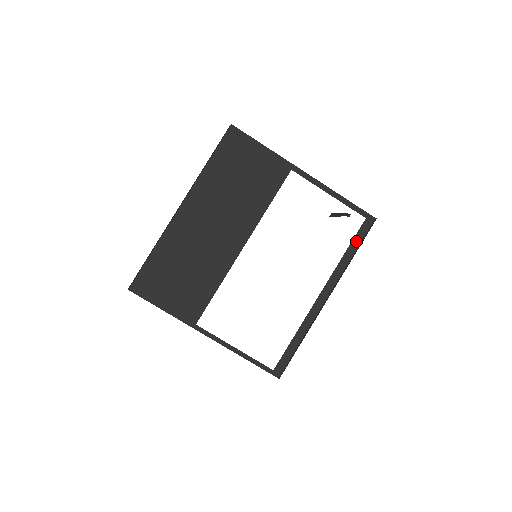
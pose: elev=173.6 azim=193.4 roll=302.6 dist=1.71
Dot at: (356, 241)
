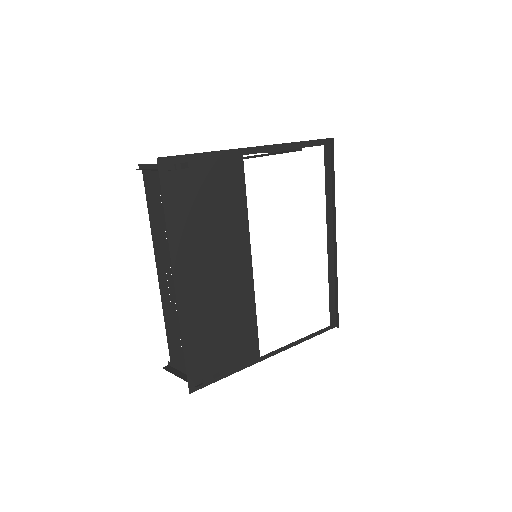
Dot at: (327, 172)
